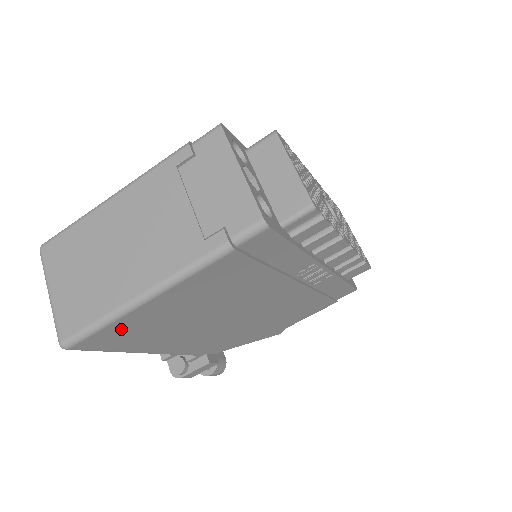
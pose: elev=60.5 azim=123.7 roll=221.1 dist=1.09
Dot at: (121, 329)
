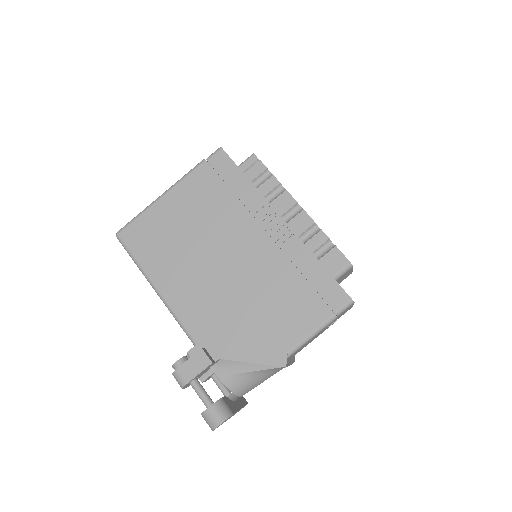
Dot at: (146, 226)
